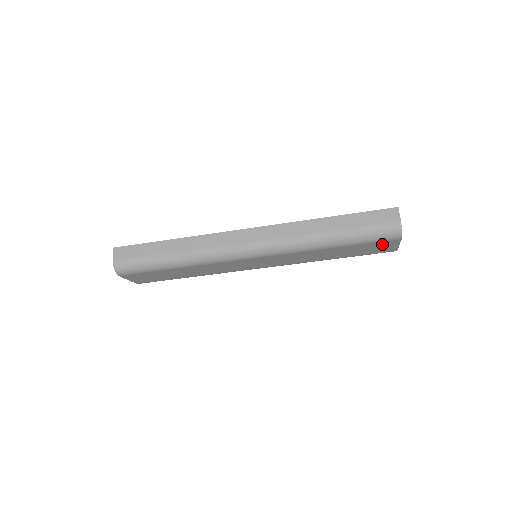
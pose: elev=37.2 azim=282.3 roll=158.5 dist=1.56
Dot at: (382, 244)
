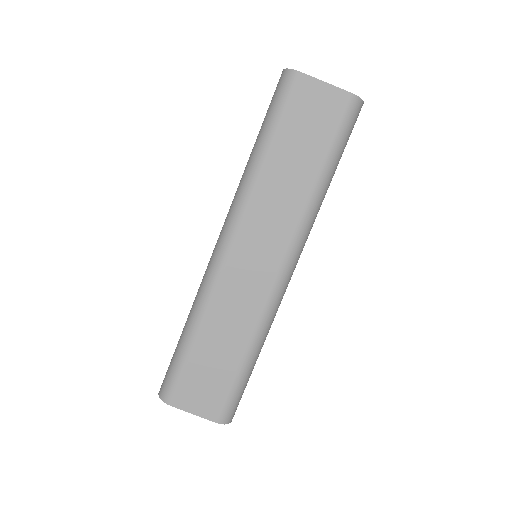
Dot at: (304, 99)
